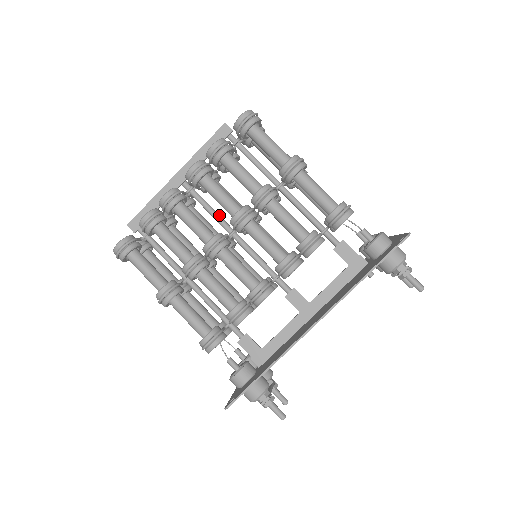
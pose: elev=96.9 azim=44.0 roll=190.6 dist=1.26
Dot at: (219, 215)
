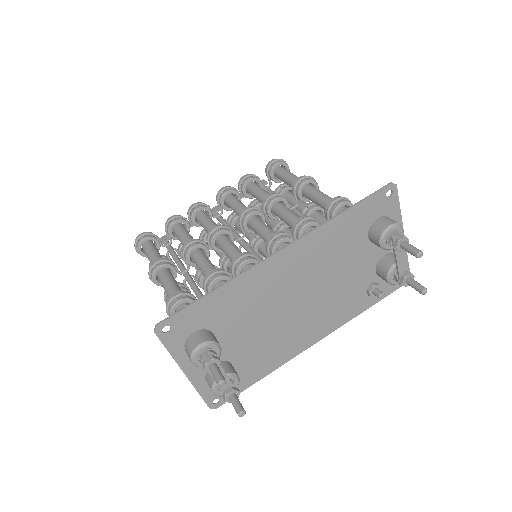
Dot at: (235, 231)
